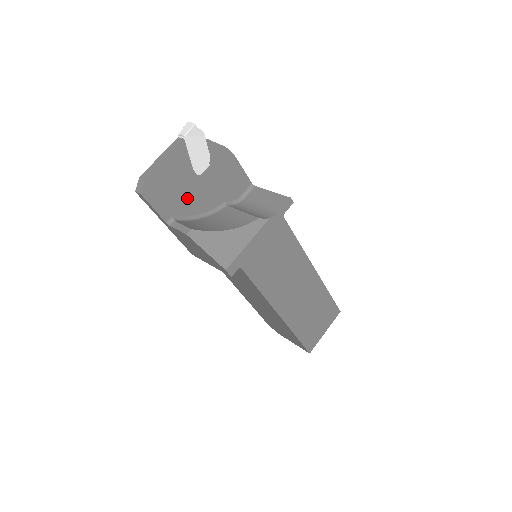
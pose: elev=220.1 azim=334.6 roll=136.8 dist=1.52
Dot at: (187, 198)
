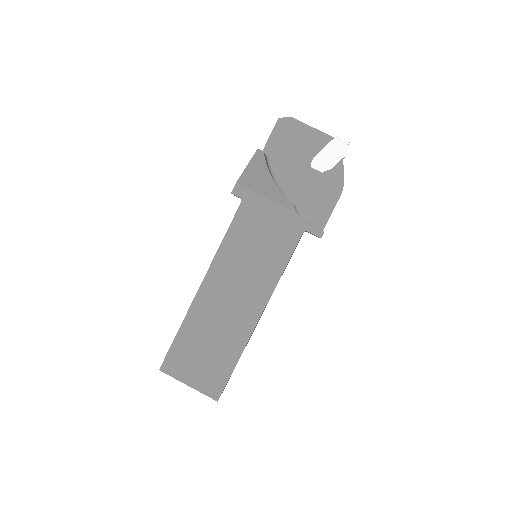
Dot at: (288, 163)
